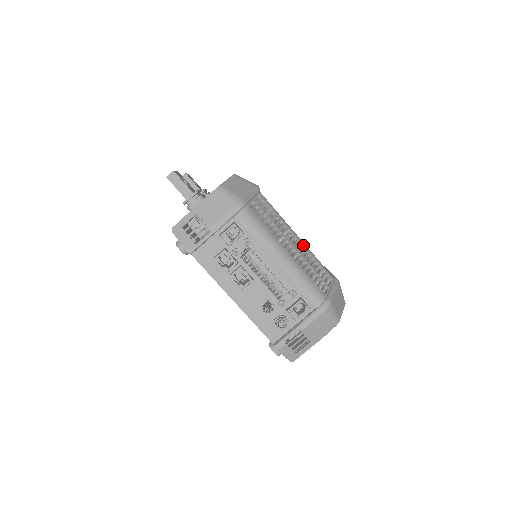
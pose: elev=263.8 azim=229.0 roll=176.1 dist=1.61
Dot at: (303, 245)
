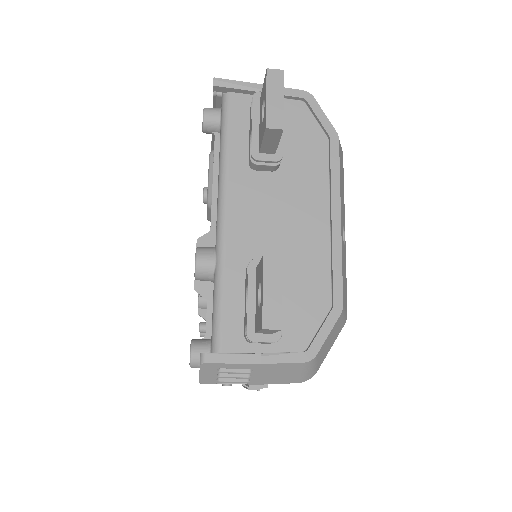
Dot at: occluded
